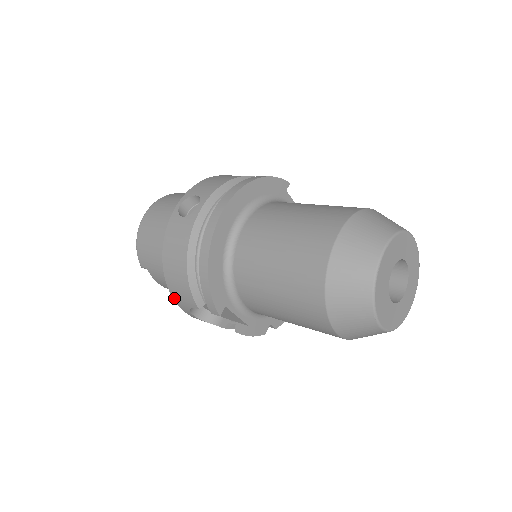
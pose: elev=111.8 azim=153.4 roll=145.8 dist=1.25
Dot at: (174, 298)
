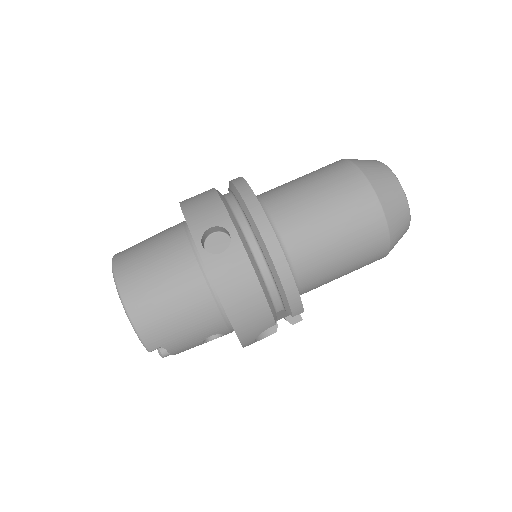
Dot at: (241, 338)
